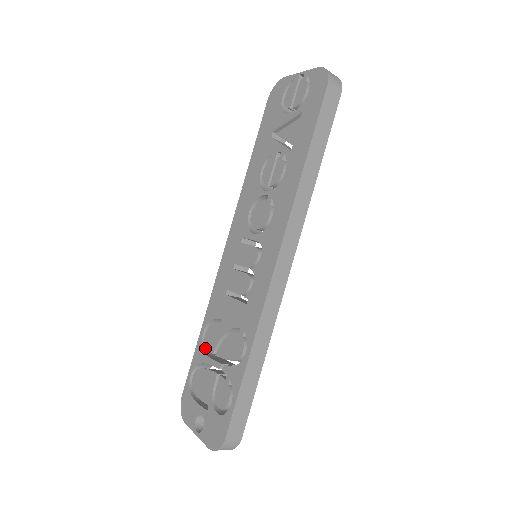
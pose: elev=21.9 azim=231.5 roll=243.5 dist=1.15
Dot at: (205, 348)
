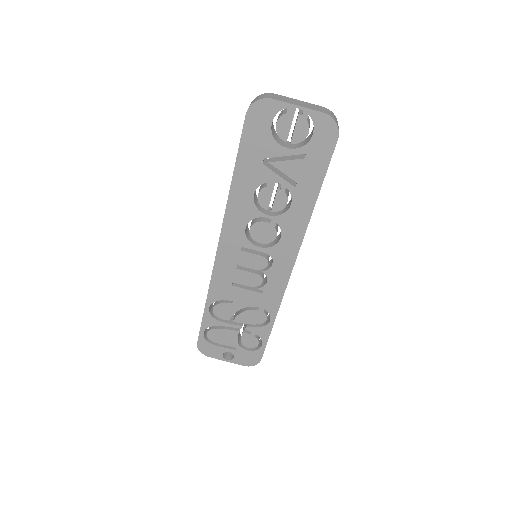
Dot at: (213, 316)
